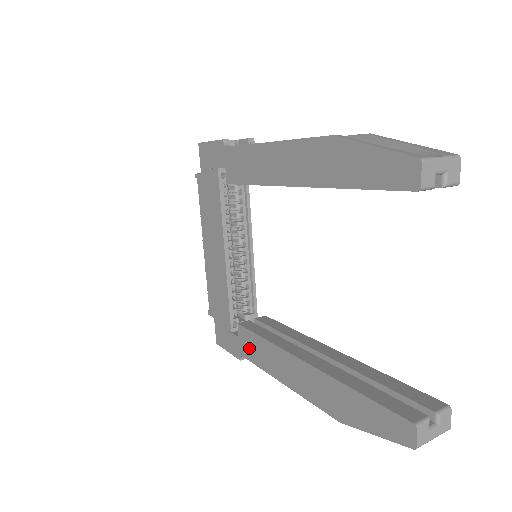
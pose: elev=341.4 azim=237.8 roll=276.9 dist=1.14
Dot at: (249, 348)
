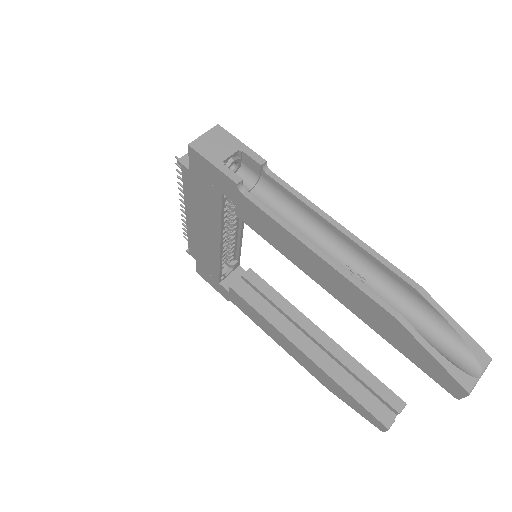
Dot at: (241, 306)
